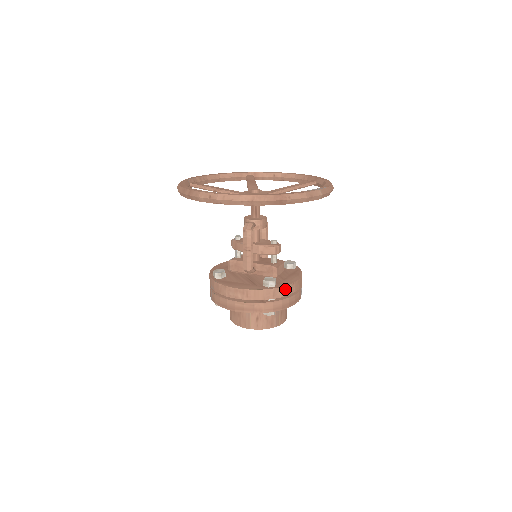
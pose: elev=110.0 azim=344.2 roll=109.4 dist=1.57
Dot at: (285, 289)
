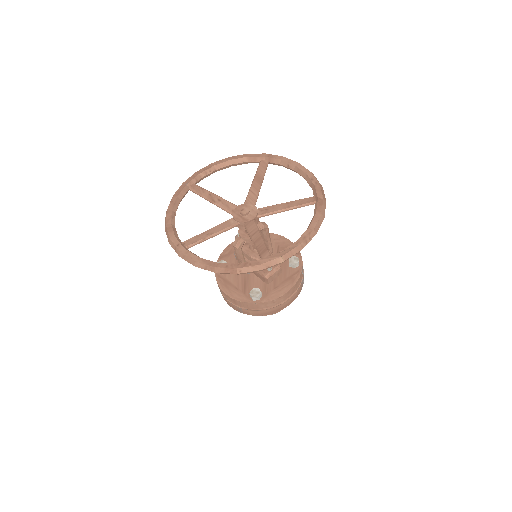
Dot at: (269, 303)
